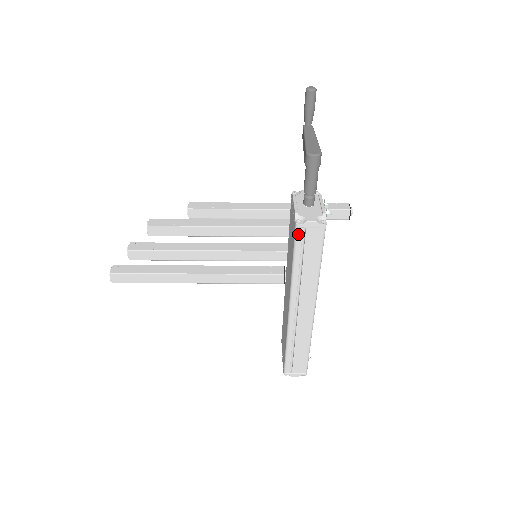
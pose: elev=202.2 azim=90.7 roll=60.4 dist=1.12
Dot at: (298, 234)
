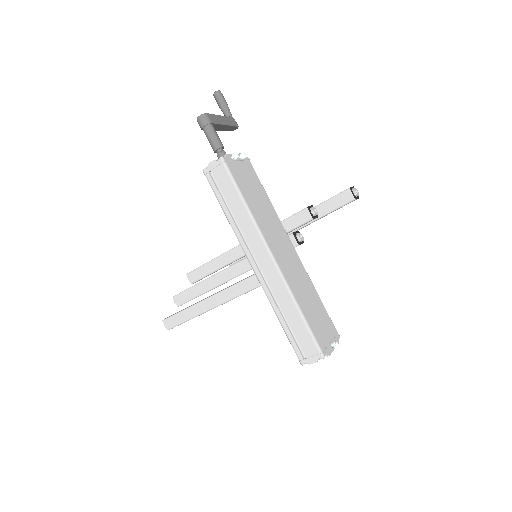
Dot at: (209, 180)
